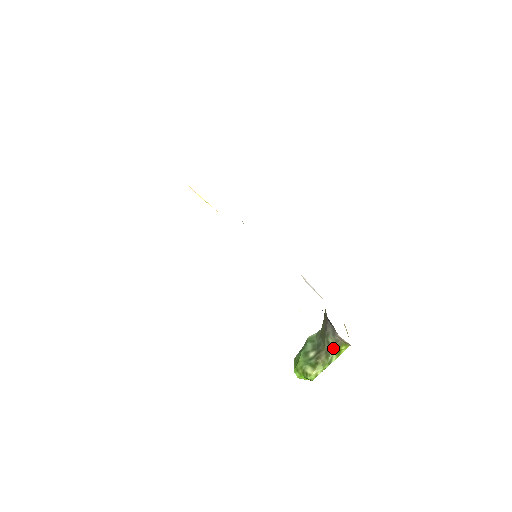
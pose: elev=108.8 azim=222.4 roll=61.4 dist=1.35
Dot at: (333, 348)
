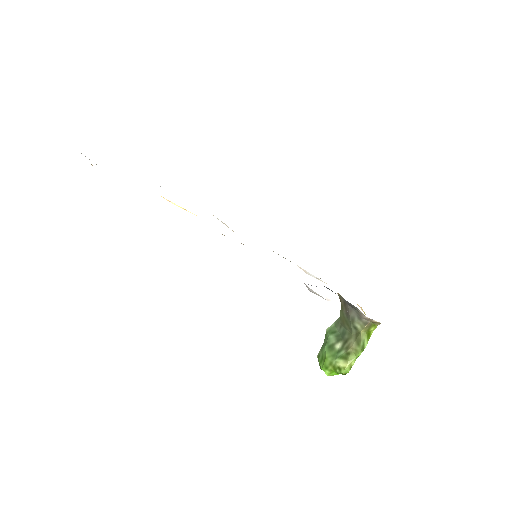
Dot at: (362, 332)
